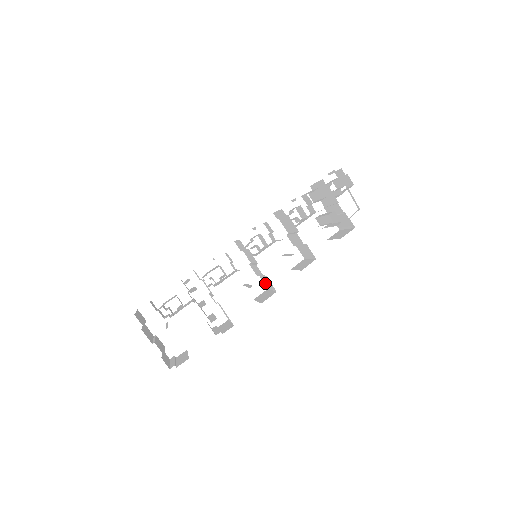
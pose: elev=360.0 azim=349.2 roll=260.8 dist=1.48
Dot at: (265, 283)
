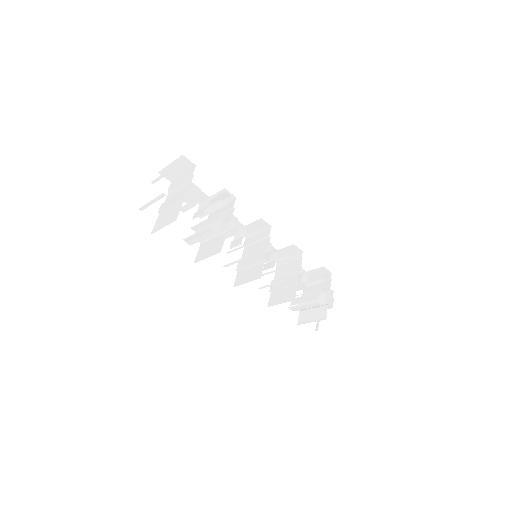
Dot at: (240, 279)
